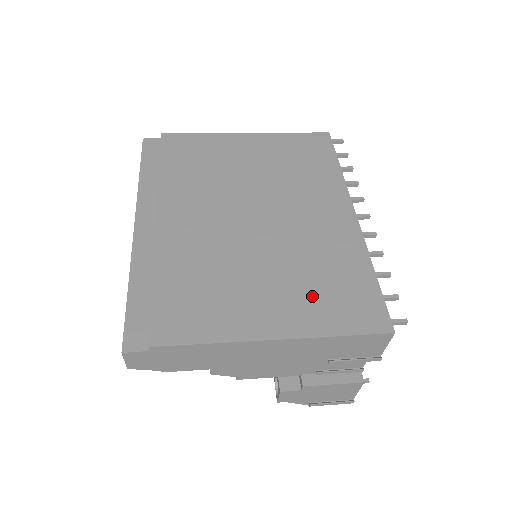
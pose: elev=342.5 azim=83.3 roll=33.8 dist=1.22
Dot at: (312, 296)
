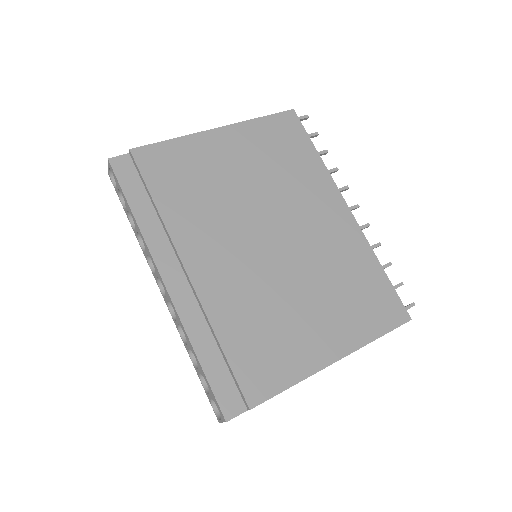
Dot at: (348, 308)
